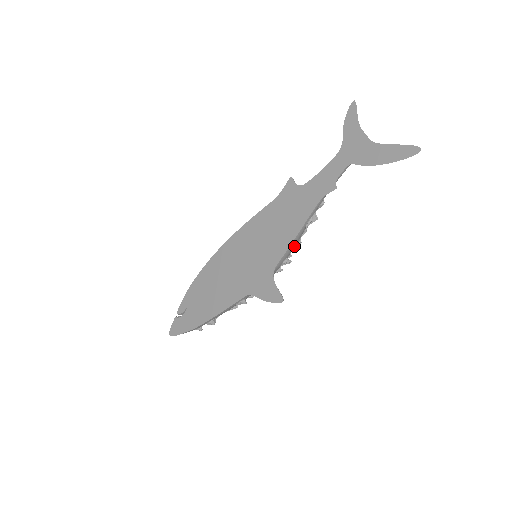
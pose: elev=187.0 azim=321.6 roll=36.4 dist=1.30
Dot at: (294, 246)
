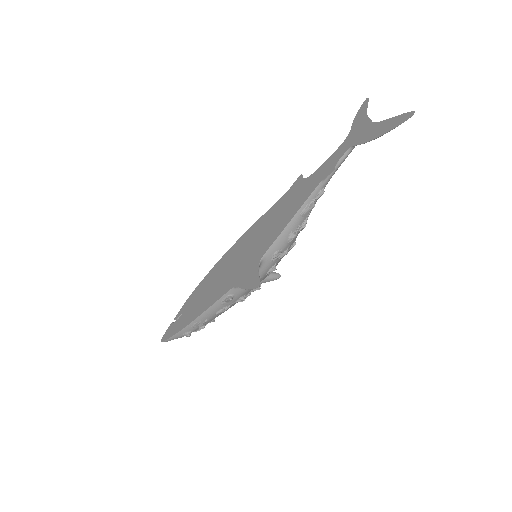
Dot at: (288, 237)
